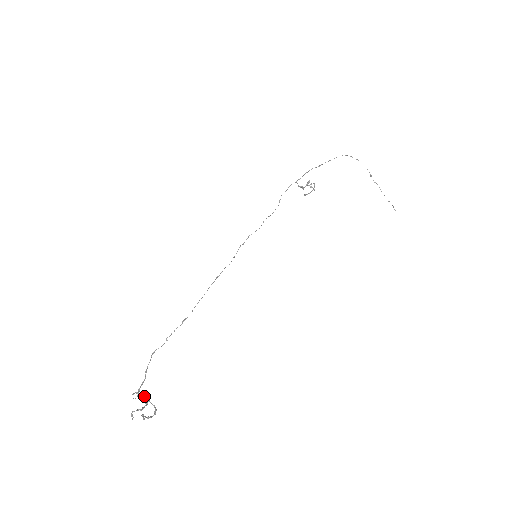
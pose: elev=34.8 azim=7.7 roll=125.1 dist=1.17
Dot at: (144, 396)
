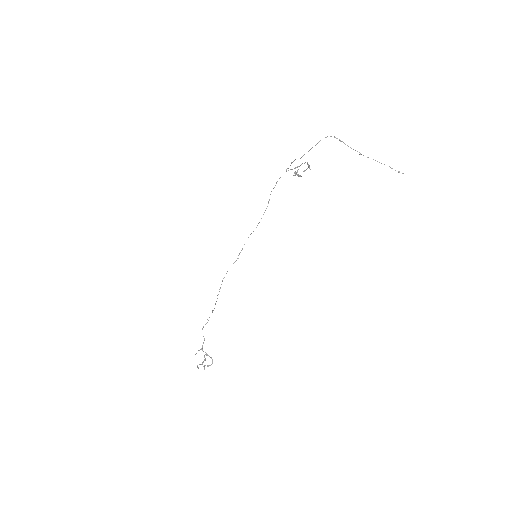
Dot at: (205, 352)
